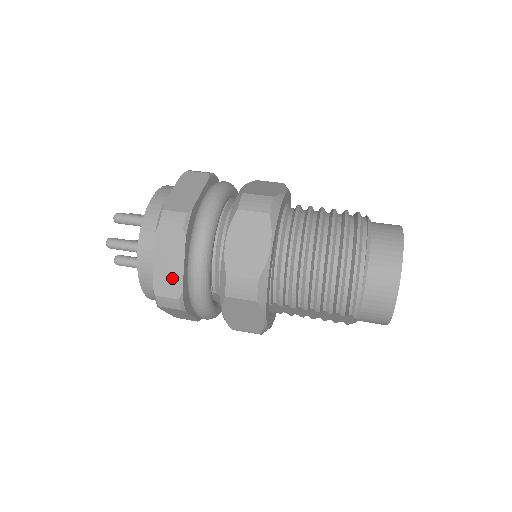
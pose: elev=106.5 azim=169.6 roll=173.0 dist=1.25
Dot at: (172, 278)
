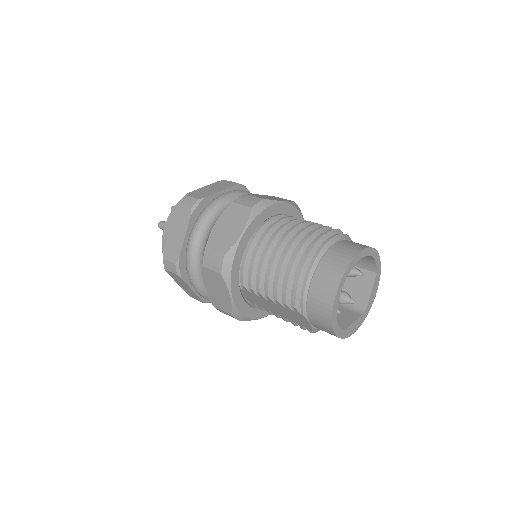
Dot at: (175, 246)
